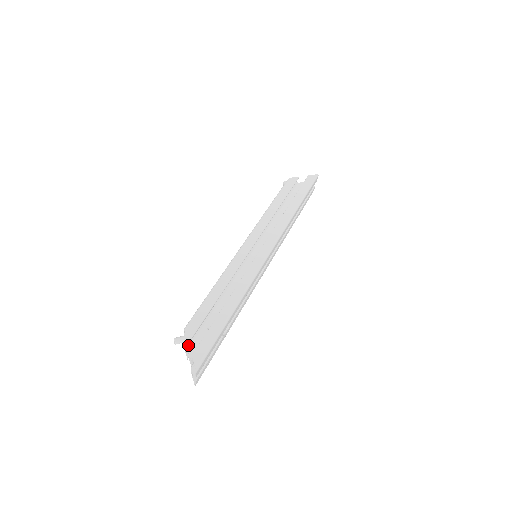
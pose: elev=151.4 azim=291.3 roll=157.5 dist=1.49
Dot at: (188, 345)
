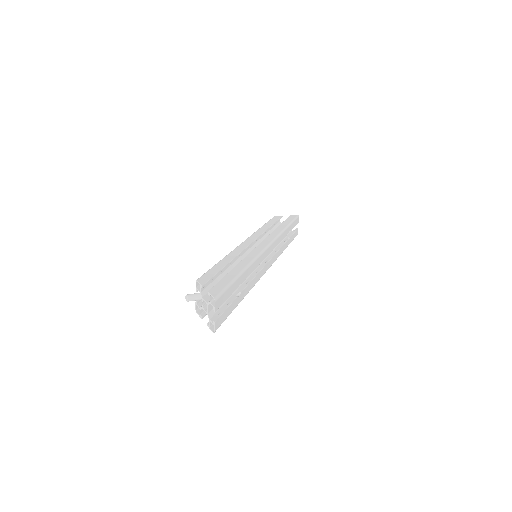
Dot at: (202, 294)
